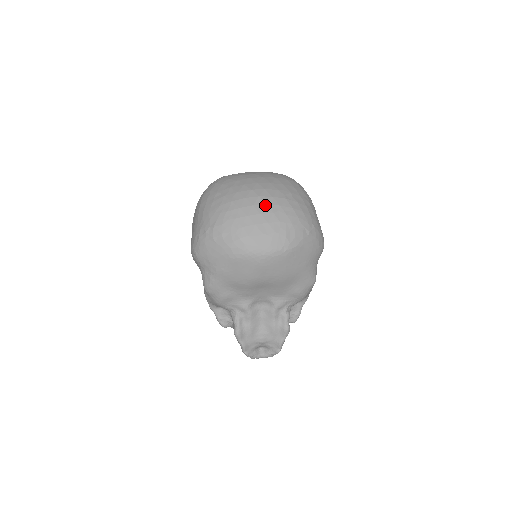
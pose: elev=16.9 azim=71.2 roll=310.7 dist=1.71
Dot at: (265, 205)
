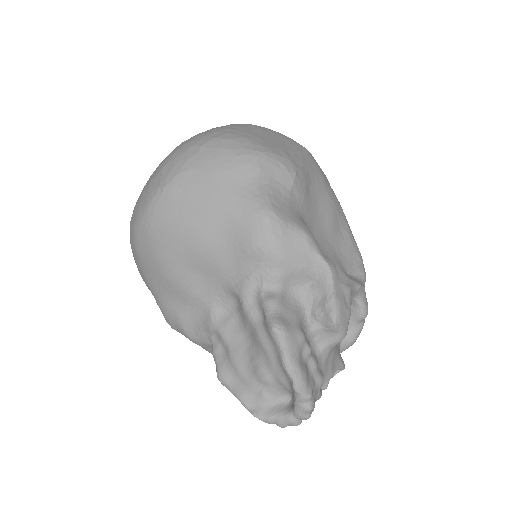
Dot at: occluded
